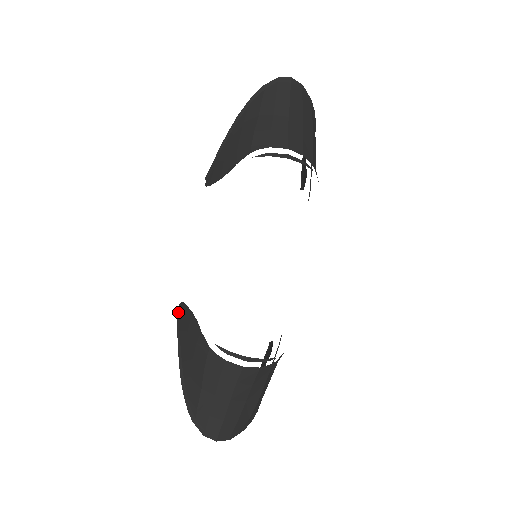
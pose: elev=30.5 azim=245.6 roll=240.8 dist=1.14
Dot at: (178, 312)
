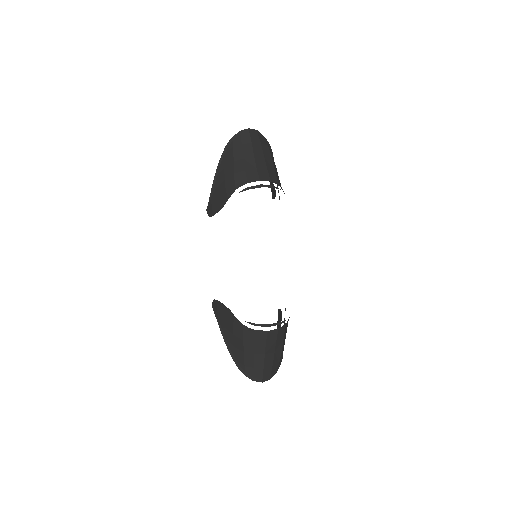
Dot at: (213, 307)
